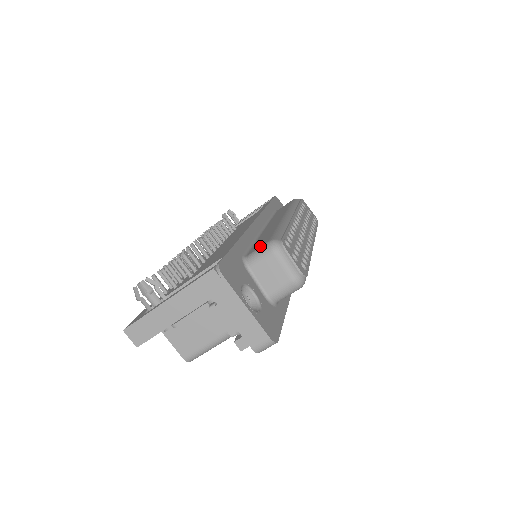
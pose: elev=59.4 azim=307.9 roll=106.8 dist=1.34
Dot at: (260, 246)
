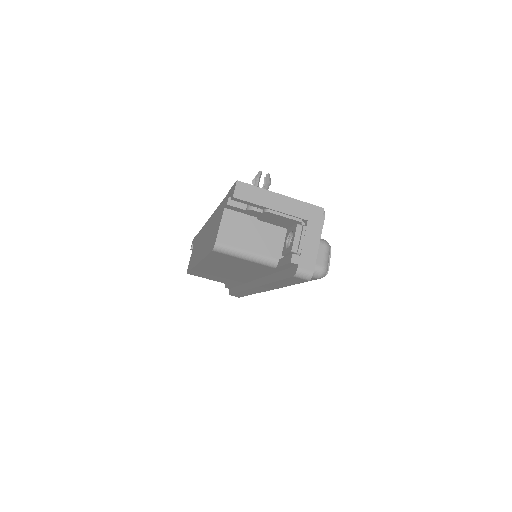
Dot at: occluded
